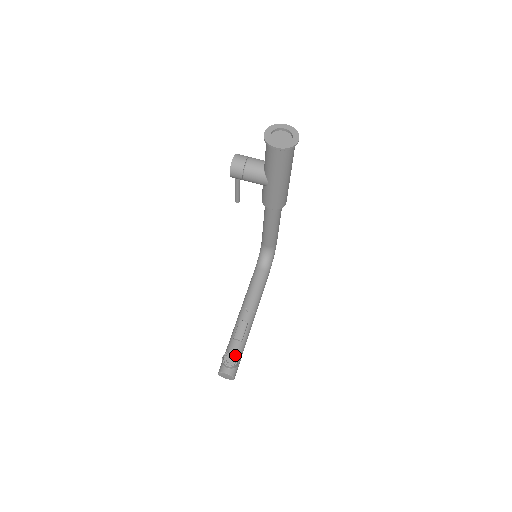
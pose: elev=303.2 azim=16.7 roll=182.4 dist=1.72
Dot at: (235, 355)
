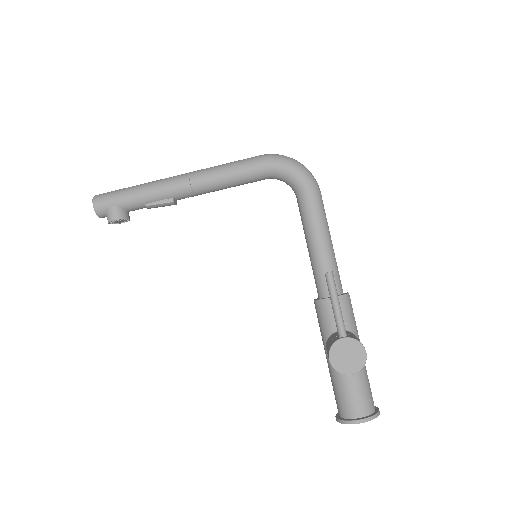
Dot at: (127, 220)
